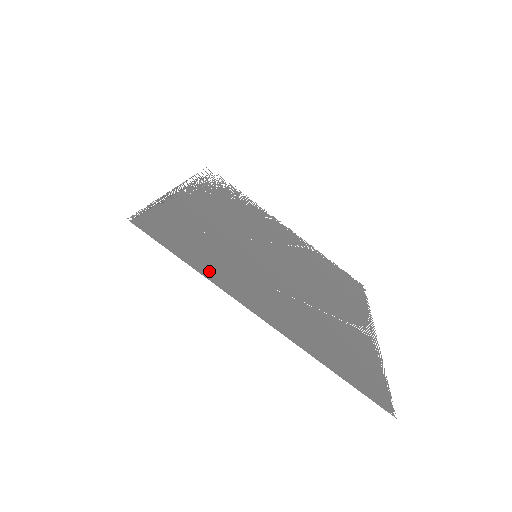
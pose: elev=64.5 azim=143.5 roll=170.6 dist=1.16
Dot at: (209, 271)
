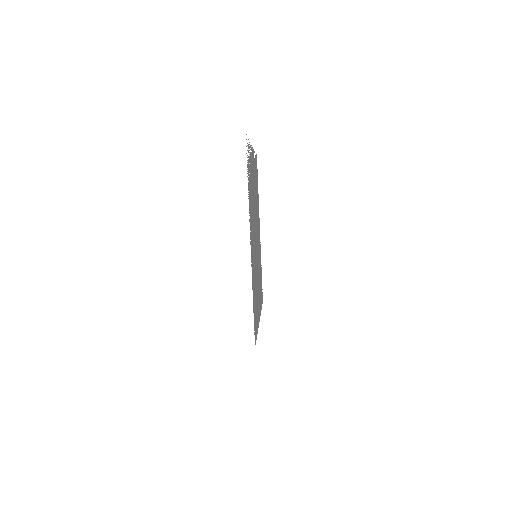
Dot at: occluded
